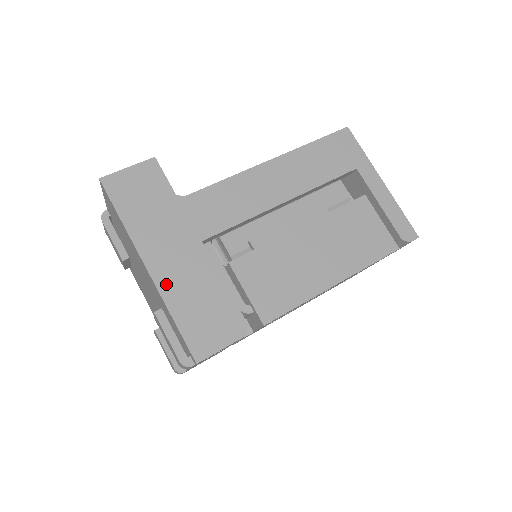
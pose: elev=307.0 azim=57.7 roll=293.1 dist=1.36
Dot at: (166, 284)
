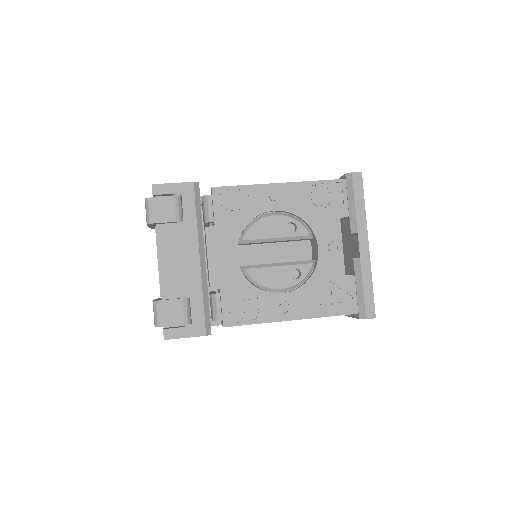
Dot at: occluded
